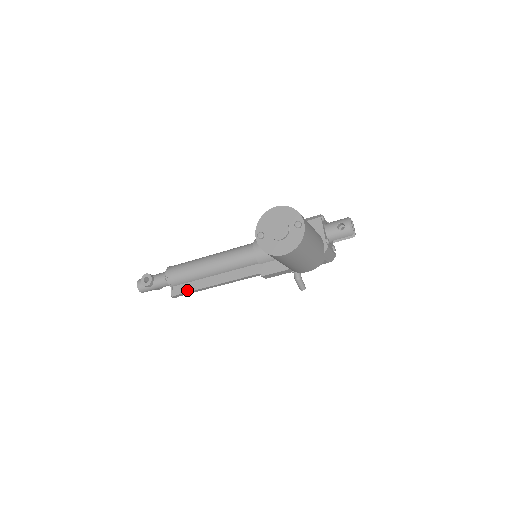
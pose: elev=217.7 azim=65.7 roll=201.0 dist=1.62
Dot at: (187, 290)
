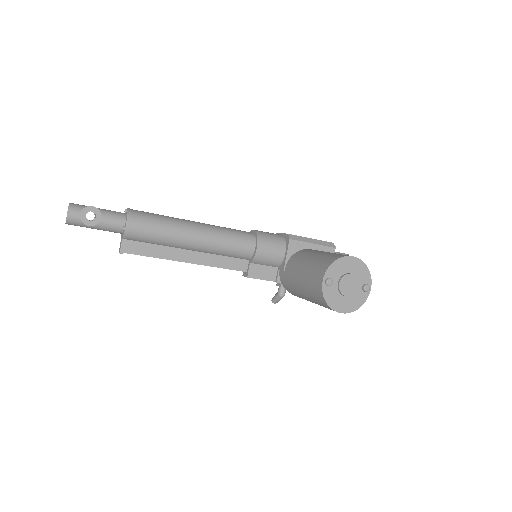
Dot at: (146, 253)
